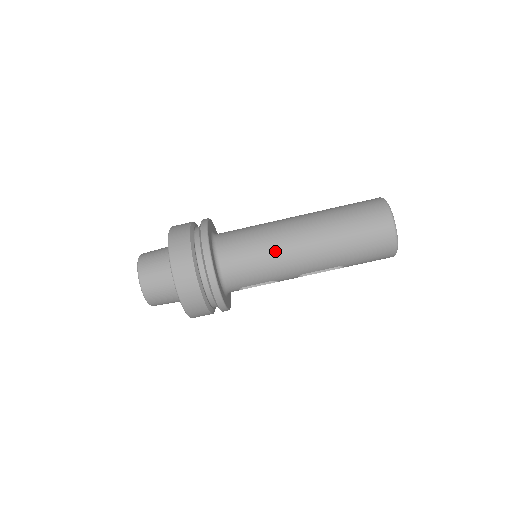
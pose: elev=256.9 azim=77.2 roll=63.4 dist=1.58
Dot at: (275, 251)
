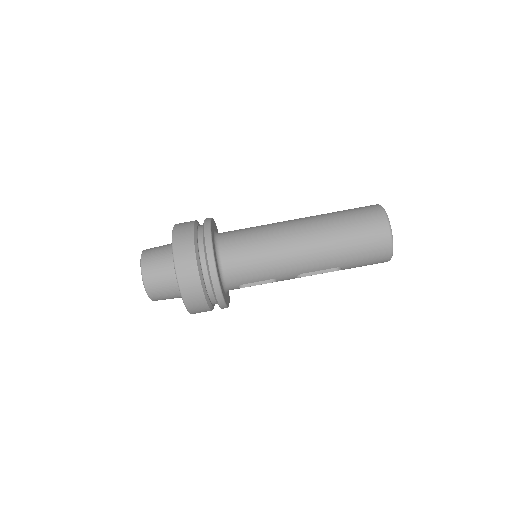
Dot at: (275, 249)
